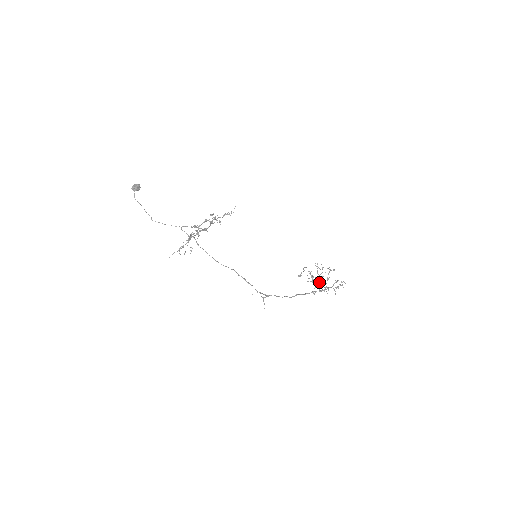
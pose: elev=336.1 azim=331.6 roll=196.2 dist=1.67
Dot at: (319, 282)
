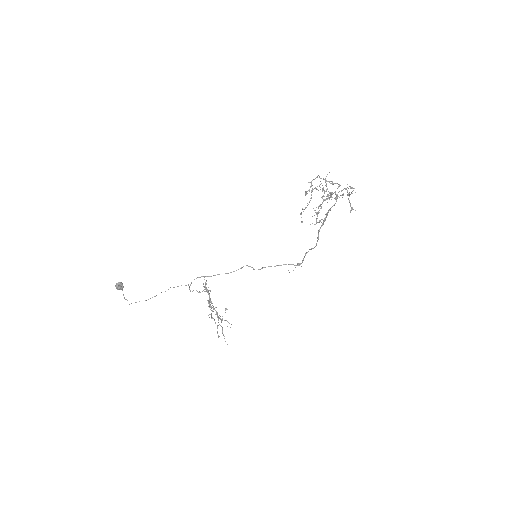
Dot at: occluded
